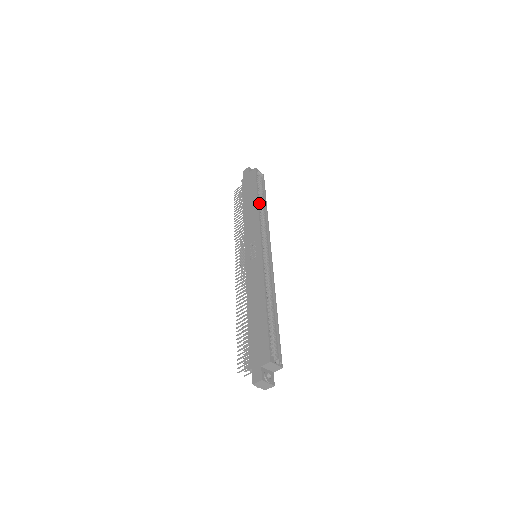
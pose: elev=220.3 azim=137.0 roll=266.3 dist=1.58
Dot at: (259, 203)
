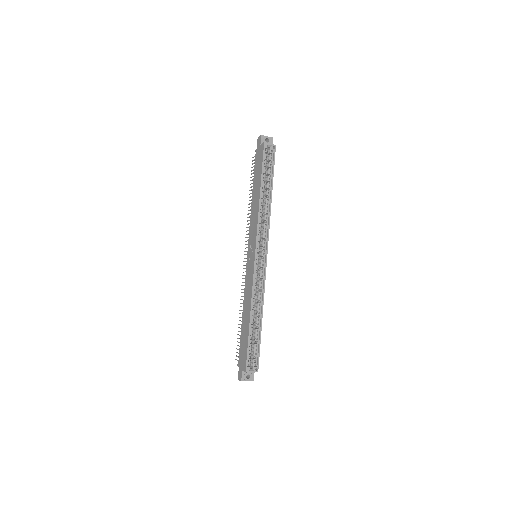
Dot at: (263, 194)
